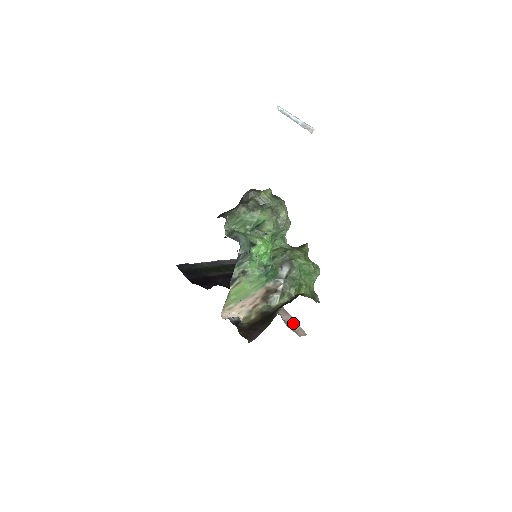
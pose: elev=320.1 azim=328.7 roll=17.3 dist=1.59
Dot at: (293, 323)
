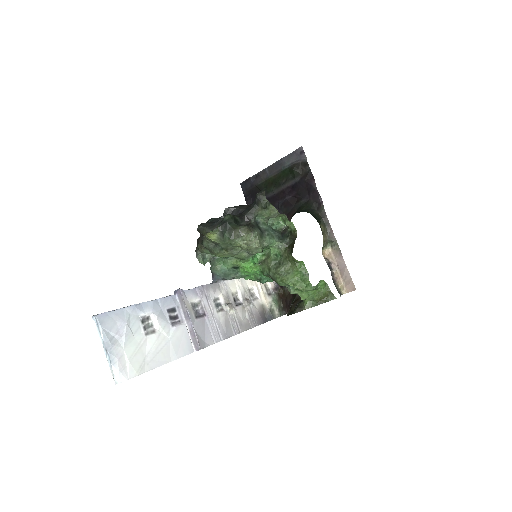
Dot at: (343, 272)
